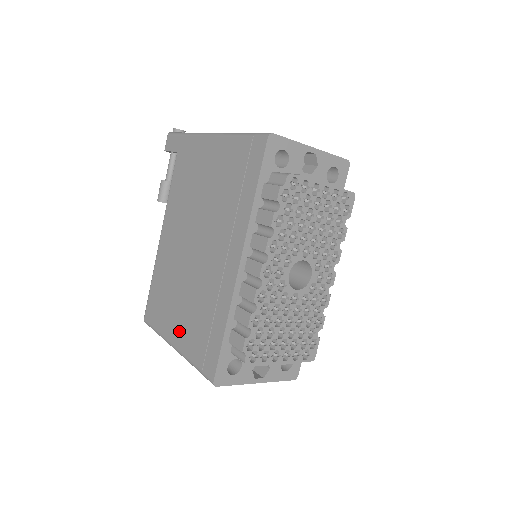
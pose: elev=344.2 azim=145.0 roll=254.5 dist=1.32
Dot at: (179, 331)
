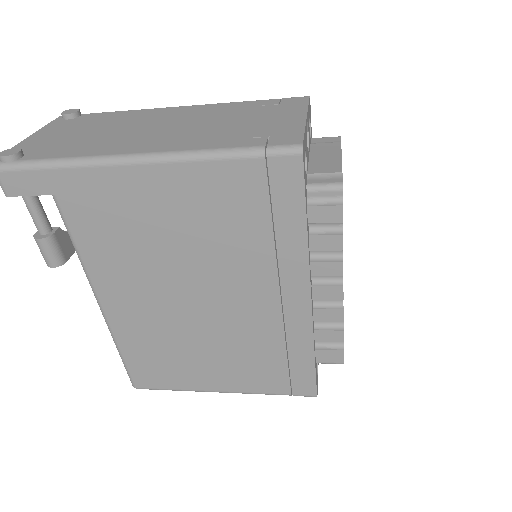
Dot at: (225, 379)
